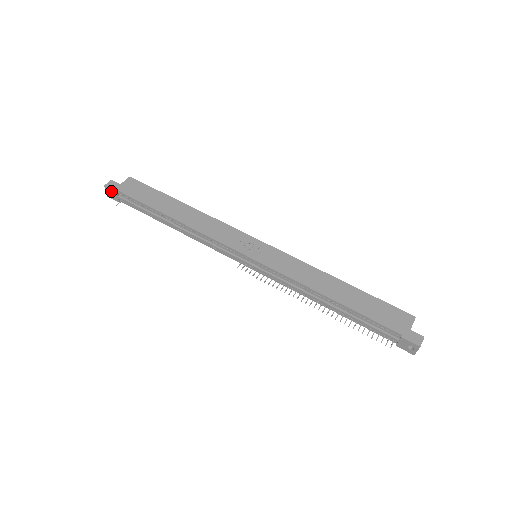
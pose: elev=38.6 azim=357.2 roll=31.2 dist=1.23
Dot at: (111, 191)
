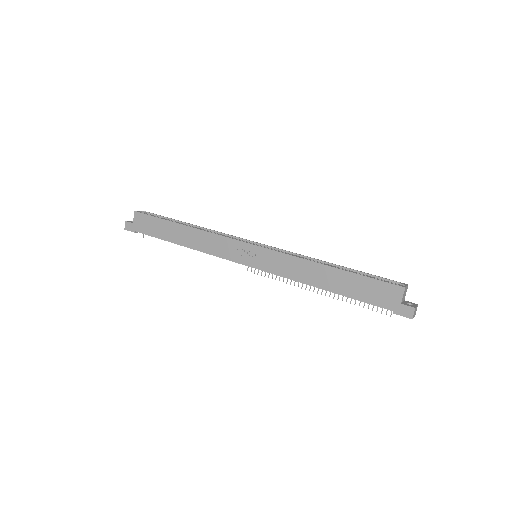
Dot at: (131, 231)
